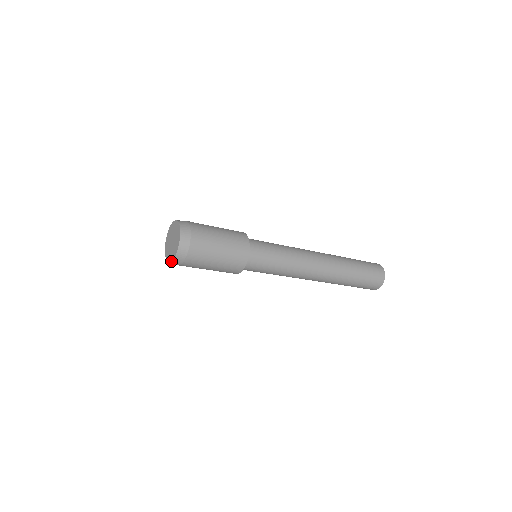
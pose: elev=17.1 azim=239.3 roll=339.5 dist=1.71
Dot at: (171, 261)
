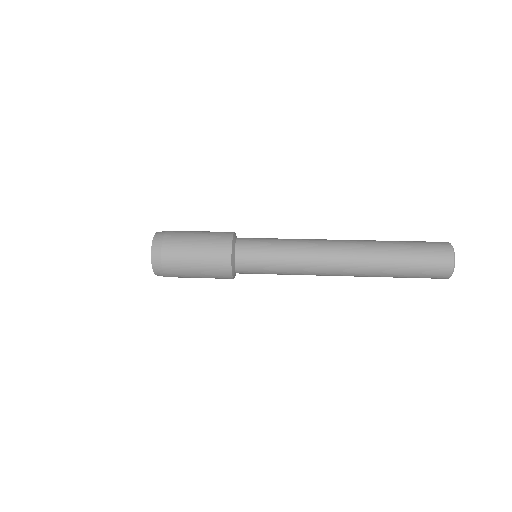
Dot at: occluded
